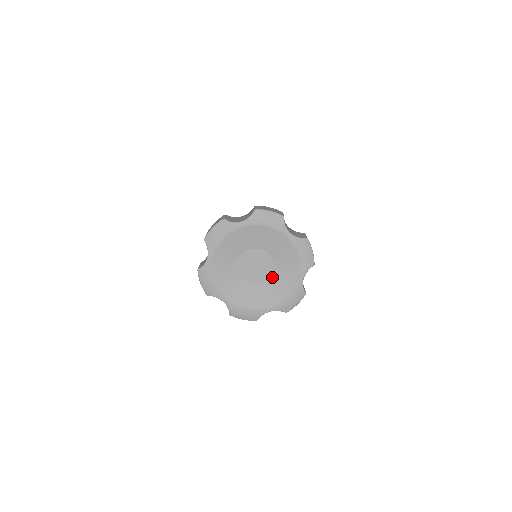
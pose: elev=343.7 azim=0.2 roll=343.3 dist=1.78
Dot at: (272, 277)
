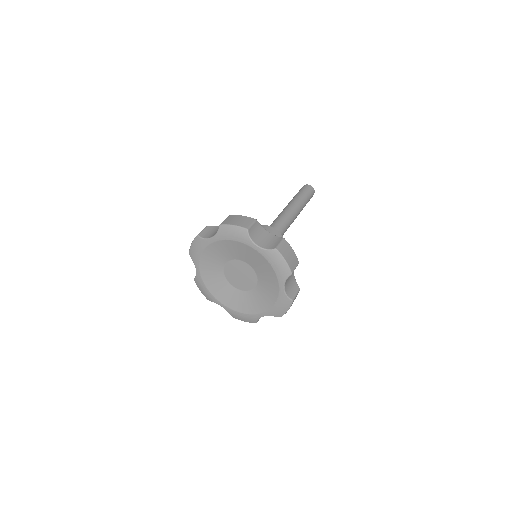
Dot at: (258, 285)
